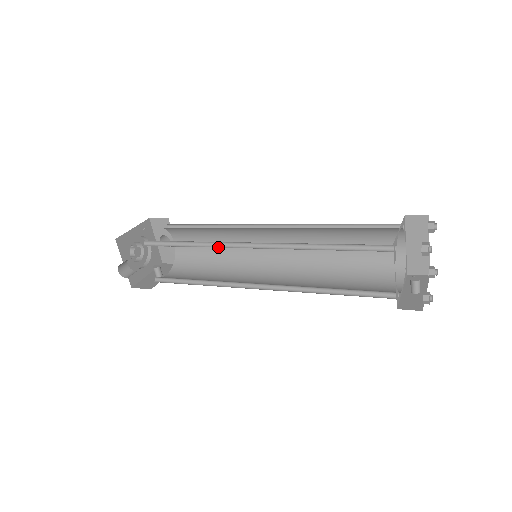
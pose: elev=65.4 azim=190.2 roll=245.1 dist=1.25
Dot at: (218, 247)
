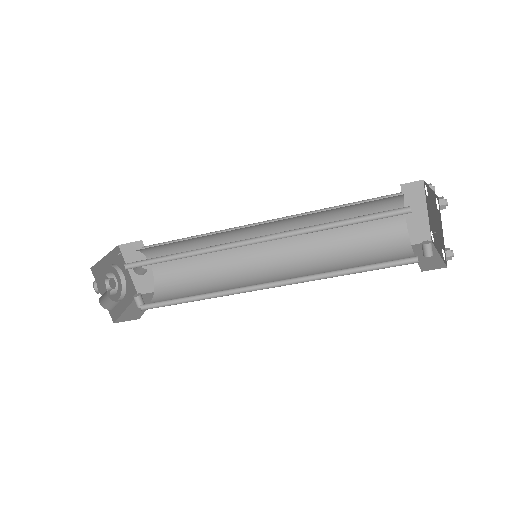
Dot at: occluded
